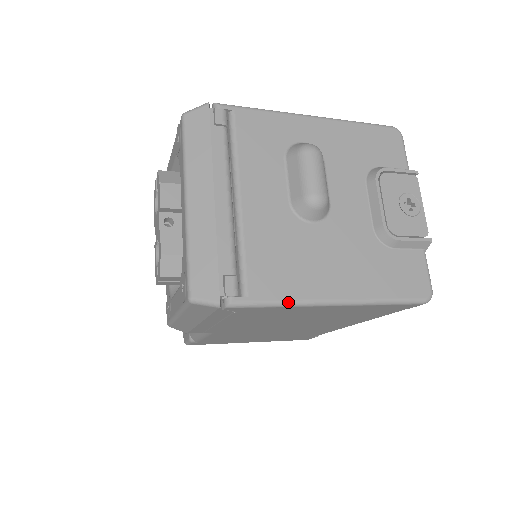
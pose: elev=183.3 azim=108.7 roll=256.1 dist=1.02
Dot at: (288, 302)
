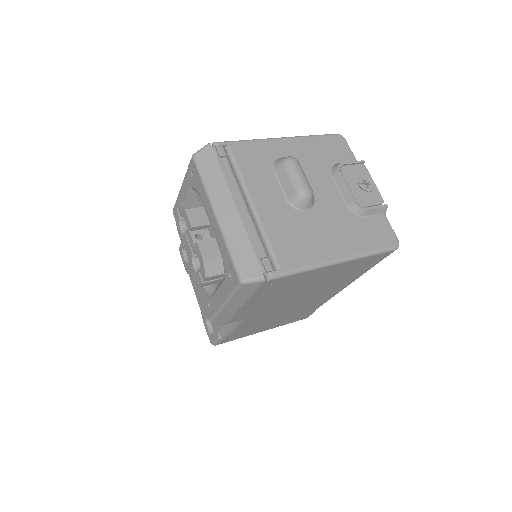
Dot at: (308, 267)
